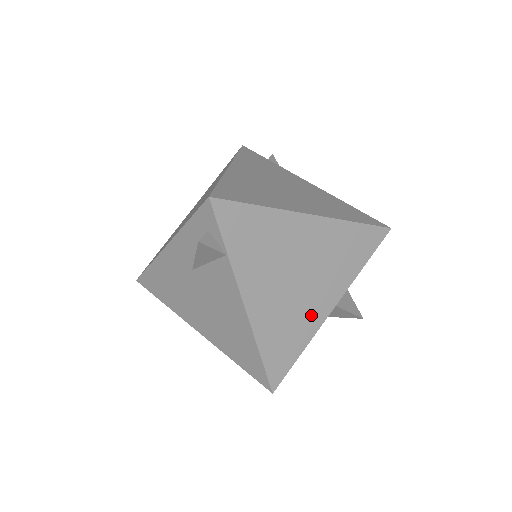
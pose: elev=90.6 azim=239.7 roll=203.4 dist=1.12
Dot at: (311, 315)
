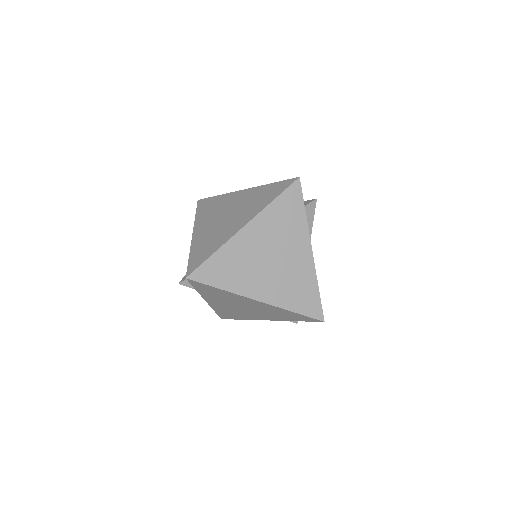
Dot at: (251, 316)
